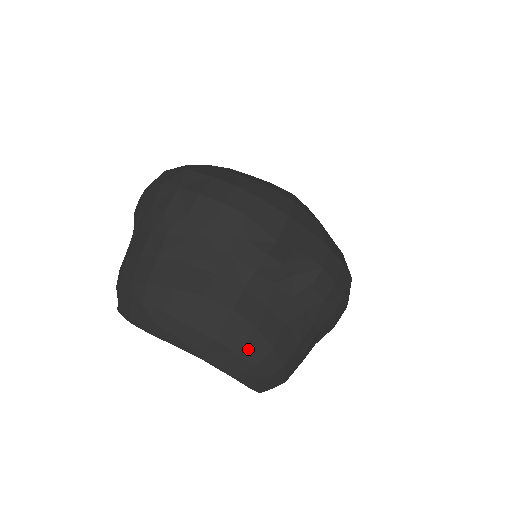
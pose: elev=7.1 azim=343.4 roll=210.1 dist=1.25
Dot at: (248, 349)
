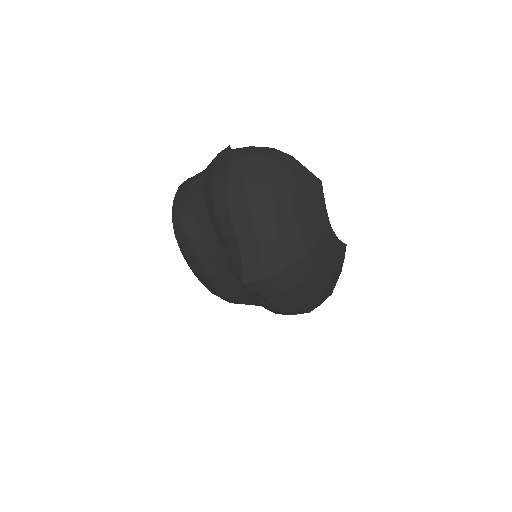
Dot at: (209, 288)
